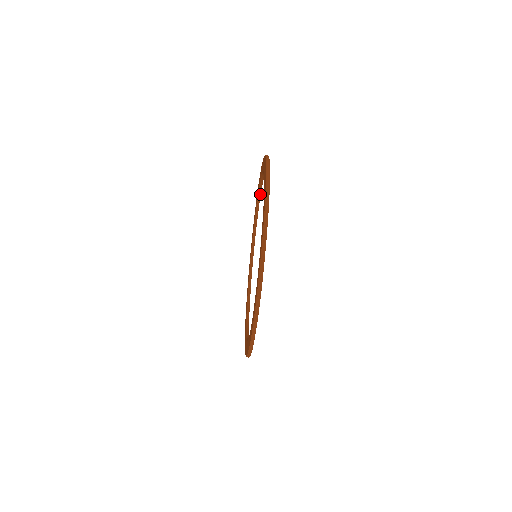
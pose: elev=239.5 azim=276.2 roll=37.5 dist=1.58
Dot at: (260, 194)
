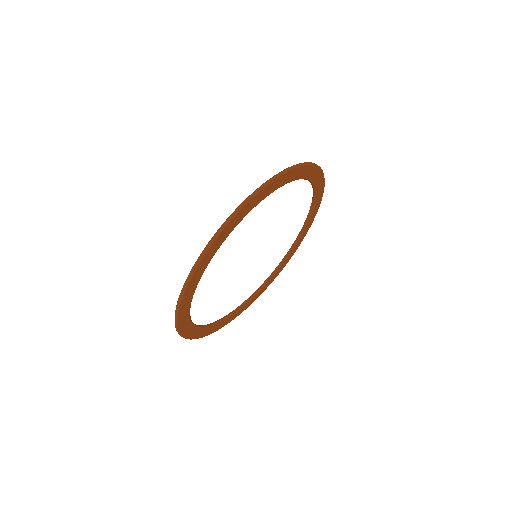
Dot at: (295, 245)
